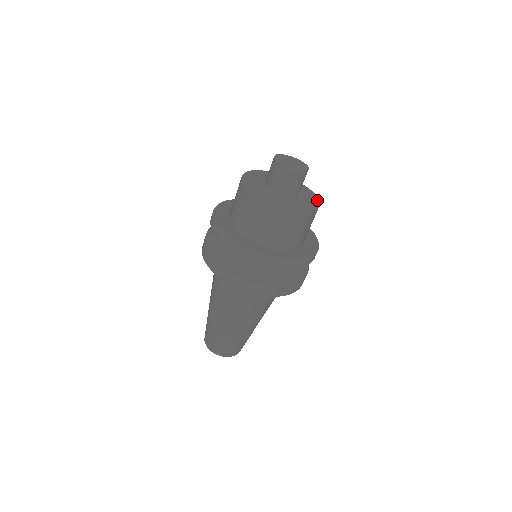
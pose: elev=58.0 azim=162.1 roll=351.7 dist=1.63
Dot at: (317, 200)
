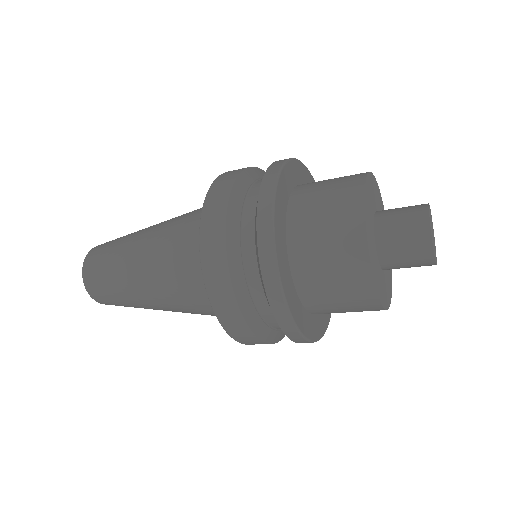
Dot at: occluded
